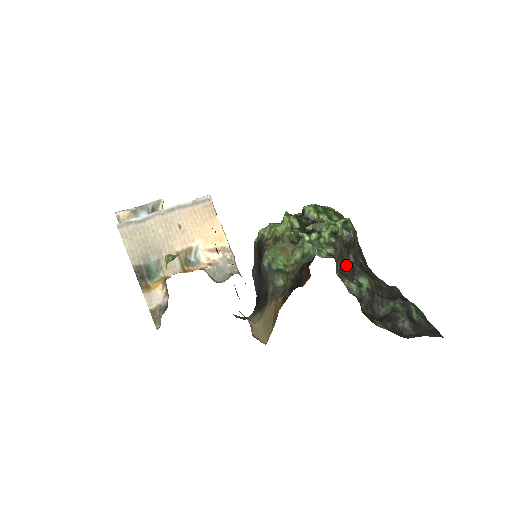
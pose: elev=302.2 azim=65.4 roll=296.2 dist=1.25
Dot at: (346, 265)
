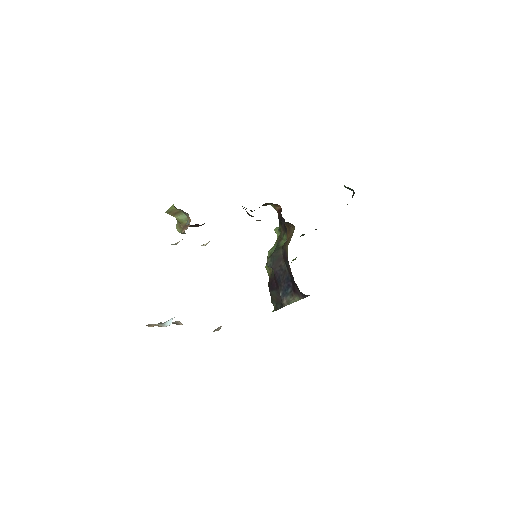
Dot at: occluded
